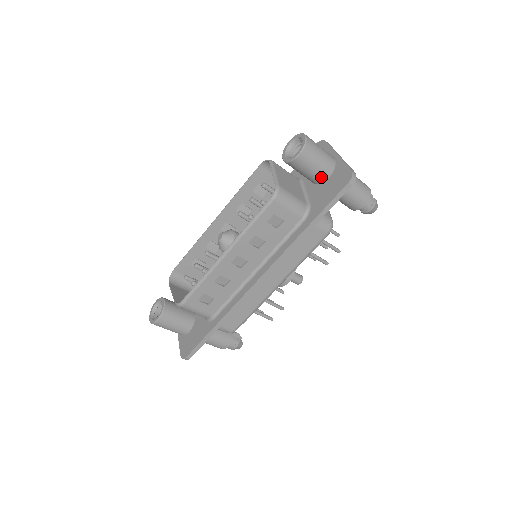
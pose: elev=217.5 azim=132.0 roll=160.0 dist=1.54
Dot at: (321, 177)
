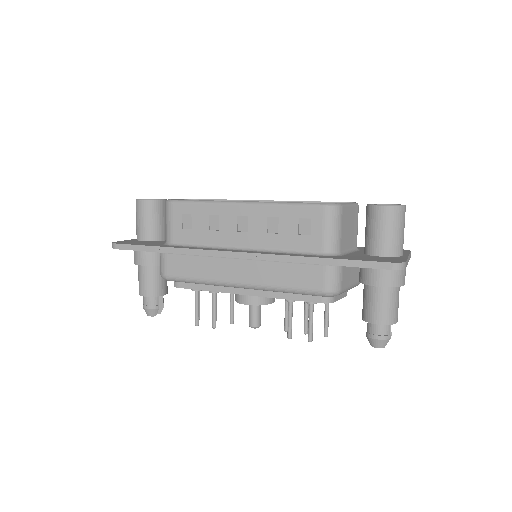
Dot at: (376, 248)
